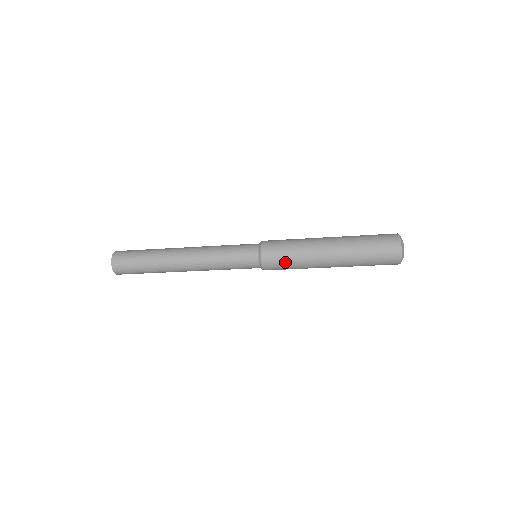
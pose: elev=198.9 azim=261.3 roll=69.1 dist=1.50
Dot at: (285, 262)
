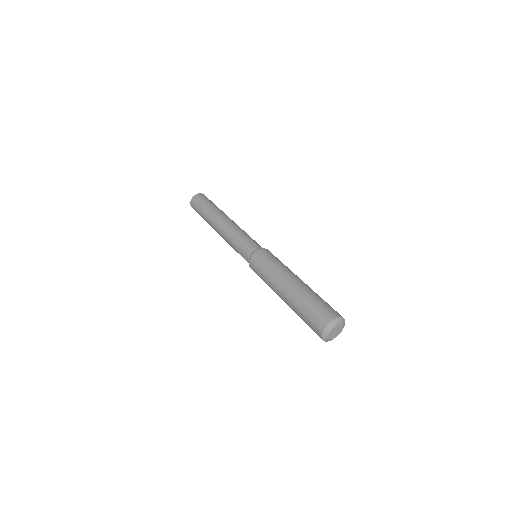
Dot at: occluded
